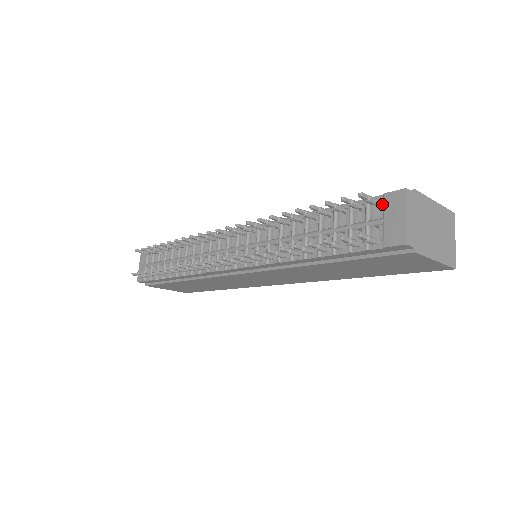
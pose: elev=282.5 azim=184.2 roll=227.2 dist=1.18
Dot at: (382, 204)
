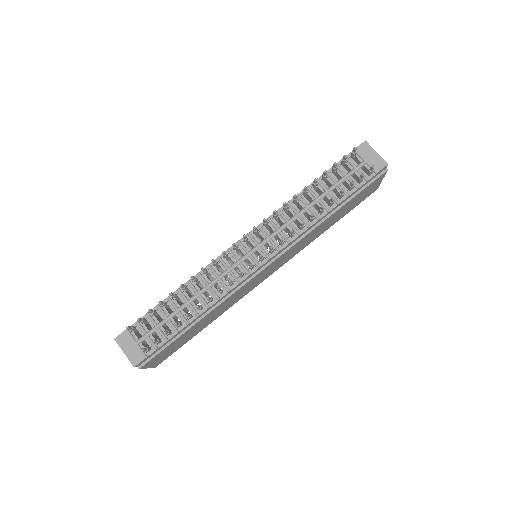
Dot at: (357, 155)
